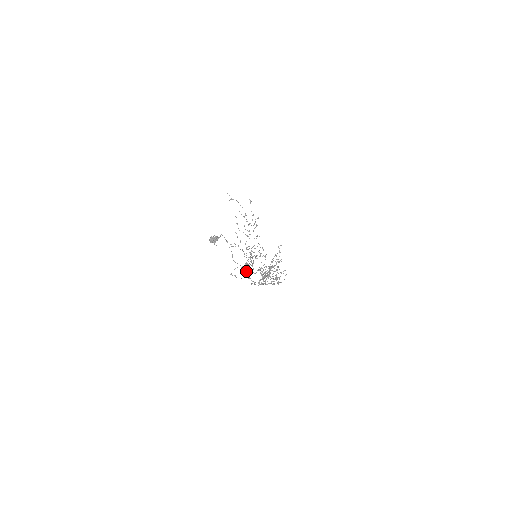
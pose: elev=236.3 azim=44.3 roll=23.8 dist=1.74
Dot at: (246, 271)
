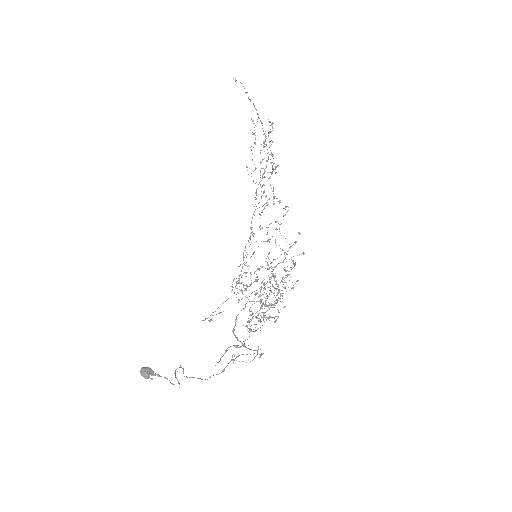
Dot at: (246, 252)
